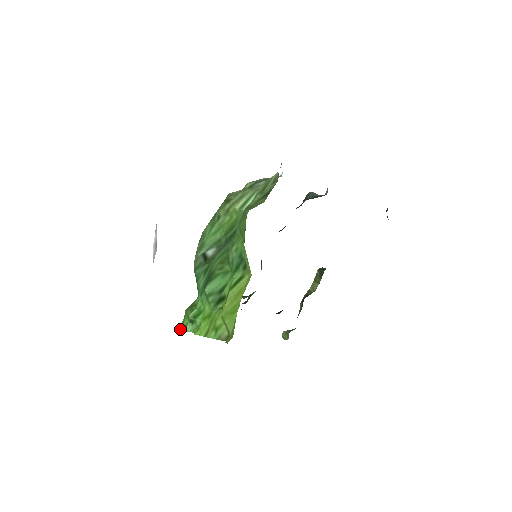
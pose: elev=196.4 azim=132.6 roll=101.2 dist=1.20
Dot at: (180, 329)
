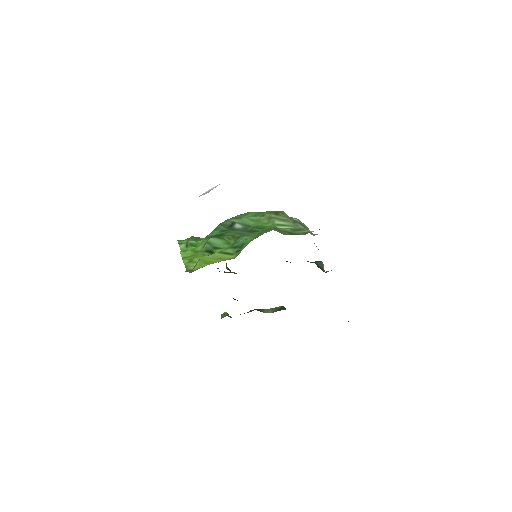
Dot at: (178, 241)
